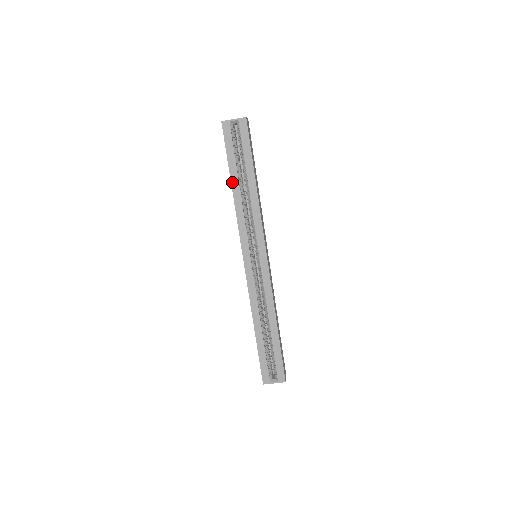
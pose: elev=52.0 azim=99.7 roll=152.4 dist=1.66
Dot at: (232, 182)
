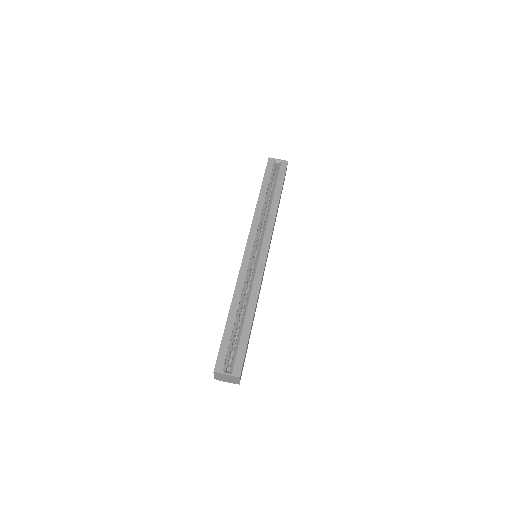
Dot at: (260, 193)
